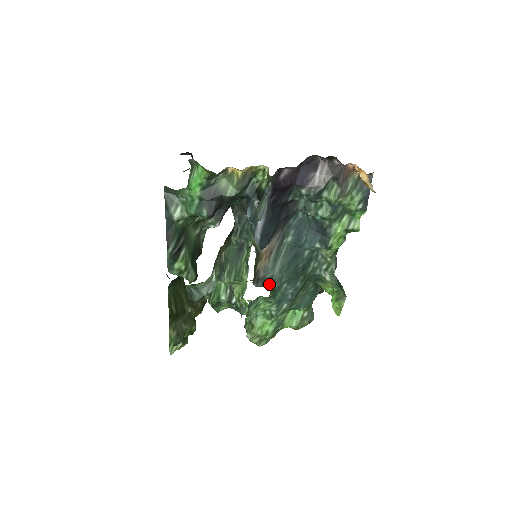
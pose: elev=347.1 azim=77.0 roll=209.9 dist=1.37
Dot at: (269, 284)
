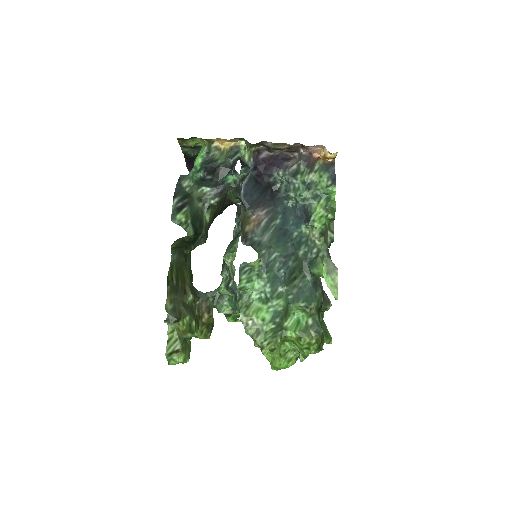
Dot at: (257, 247)
